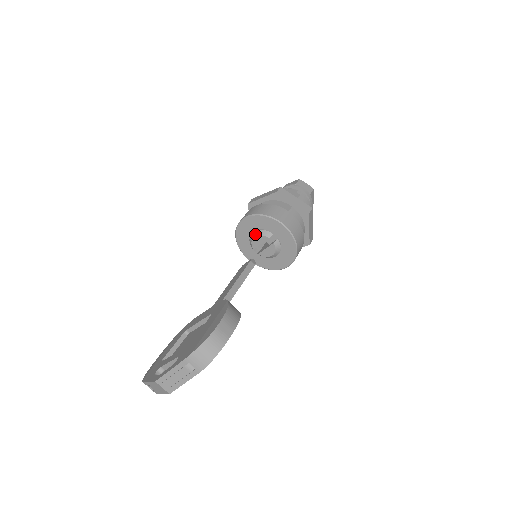
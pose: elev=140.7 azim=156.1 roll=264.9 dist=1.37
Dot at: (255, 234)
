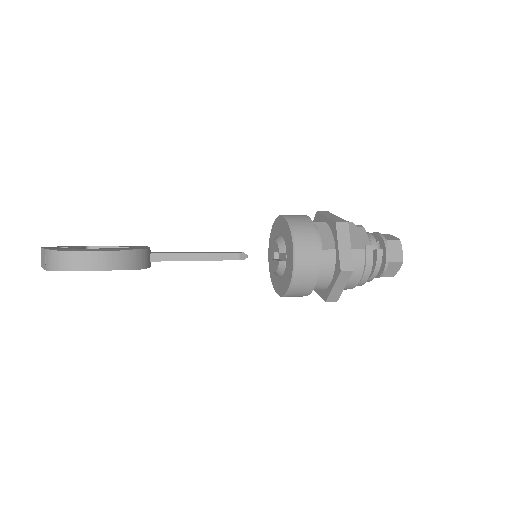
Dot at: (277, 238)
